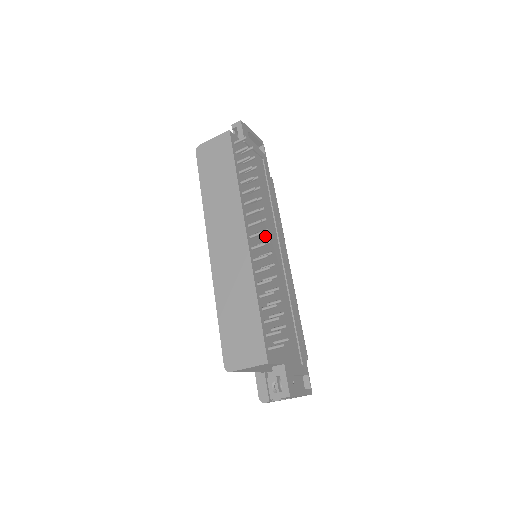
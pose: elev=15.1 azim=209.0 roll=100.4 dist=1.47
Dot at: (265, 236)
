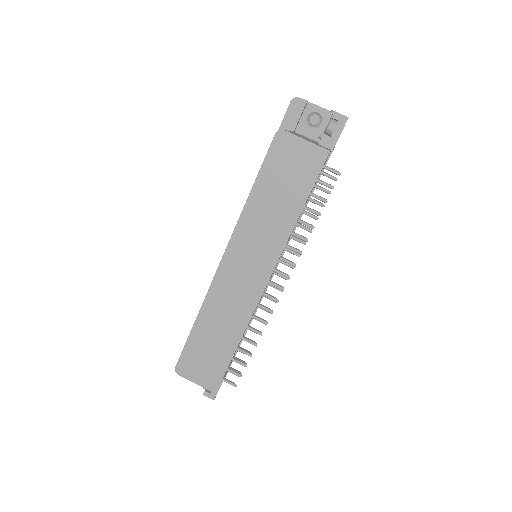
Dot at: occluded
